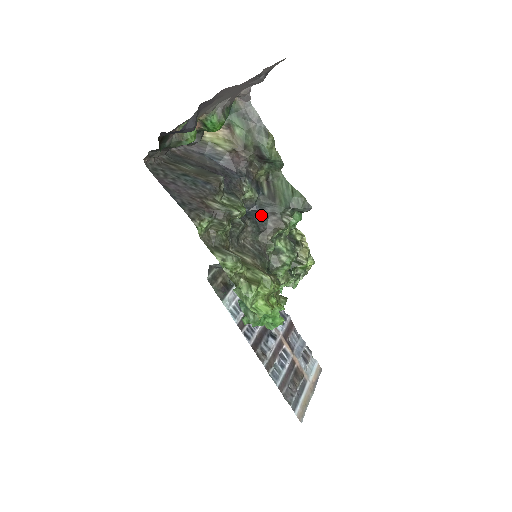
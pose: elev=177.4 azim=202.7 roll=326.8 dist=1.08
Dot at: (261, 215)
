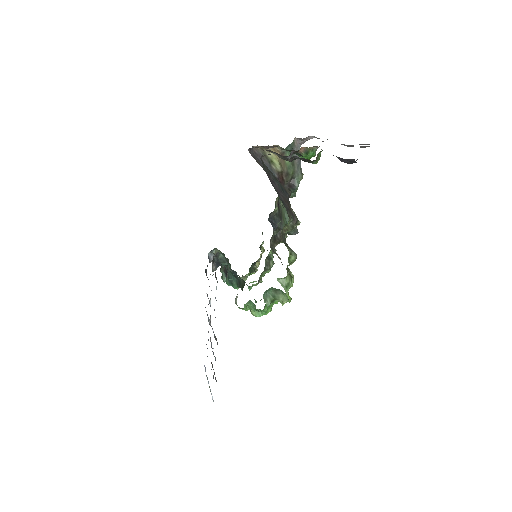
Dot at: (275, 227)
